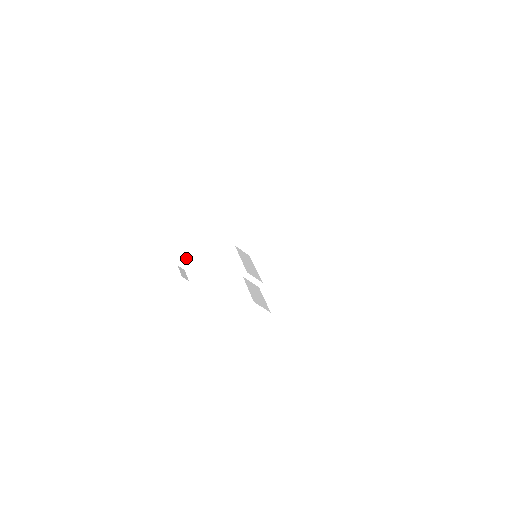
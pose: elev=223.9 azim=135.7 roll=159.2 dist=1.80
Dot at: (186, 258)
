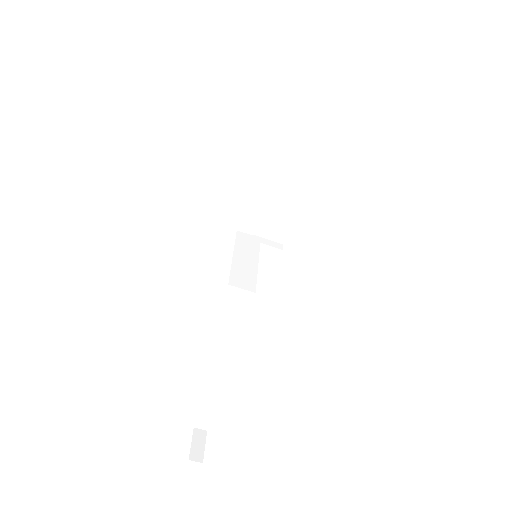
Dot at: (194, 443)
